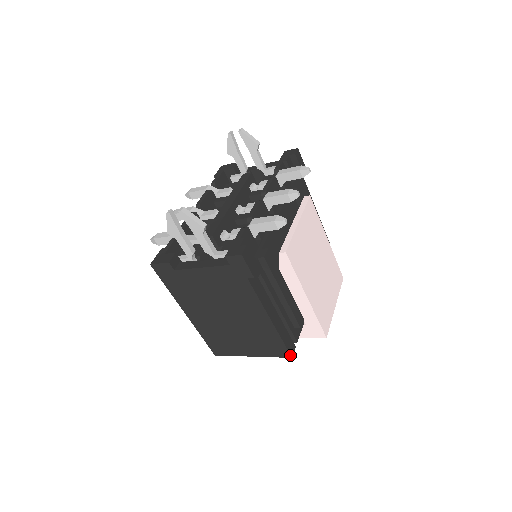
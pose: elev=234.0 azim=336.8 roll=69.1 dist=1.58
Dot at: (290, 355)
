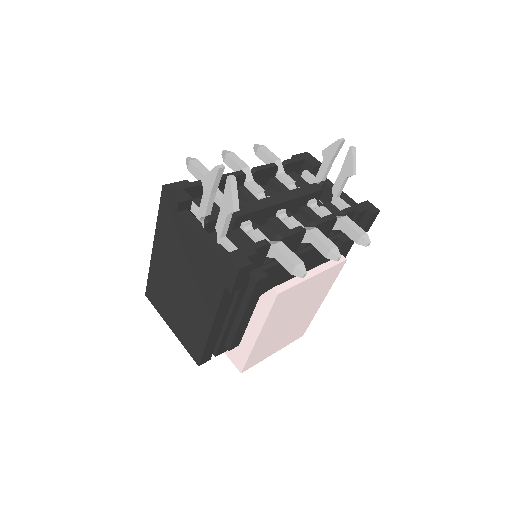
Dot at: (199, 363)
